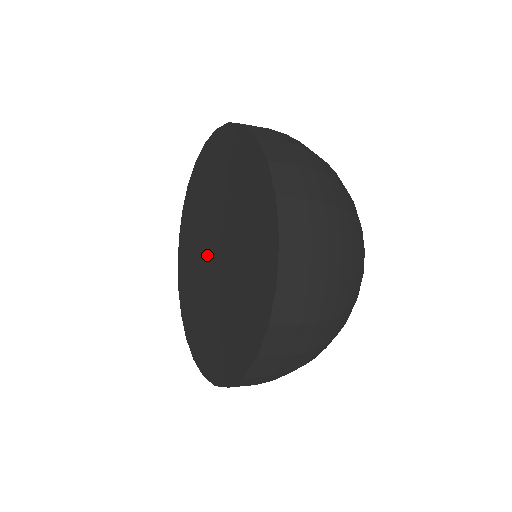
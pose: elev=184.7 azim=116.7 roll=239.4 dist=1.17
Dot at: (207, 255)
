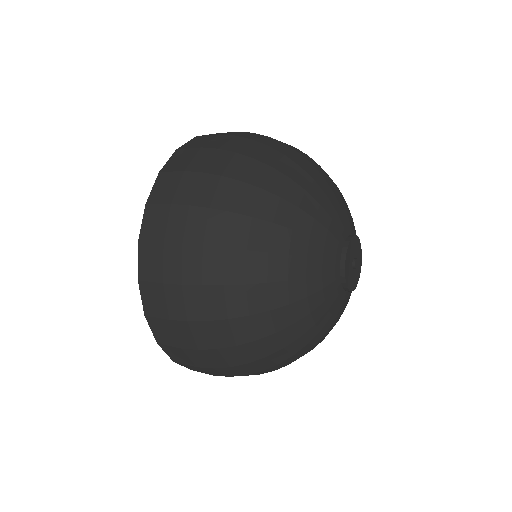
Dot at: occluded
